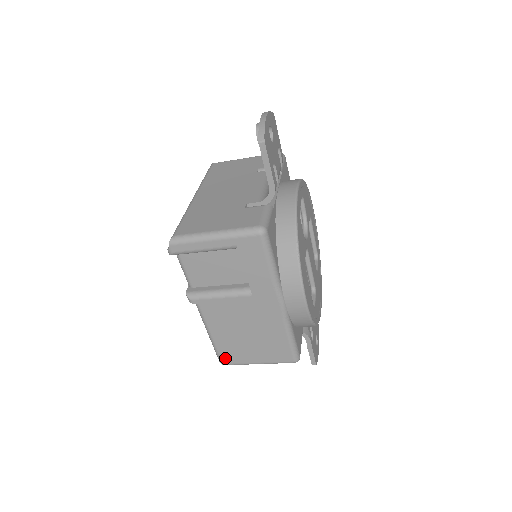
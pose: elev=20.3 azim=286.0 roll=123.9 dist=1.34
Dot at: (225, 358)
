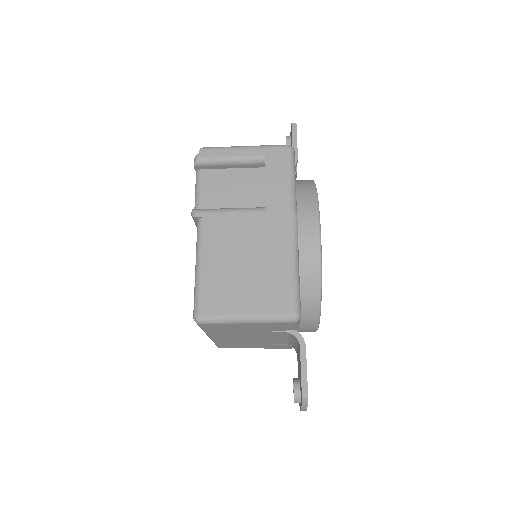
Dot at: (205, 304)
